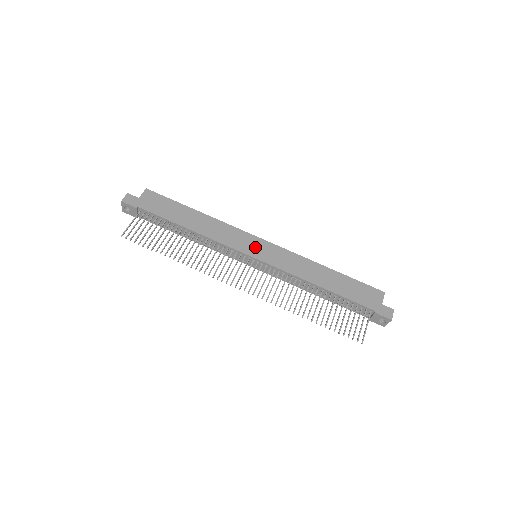
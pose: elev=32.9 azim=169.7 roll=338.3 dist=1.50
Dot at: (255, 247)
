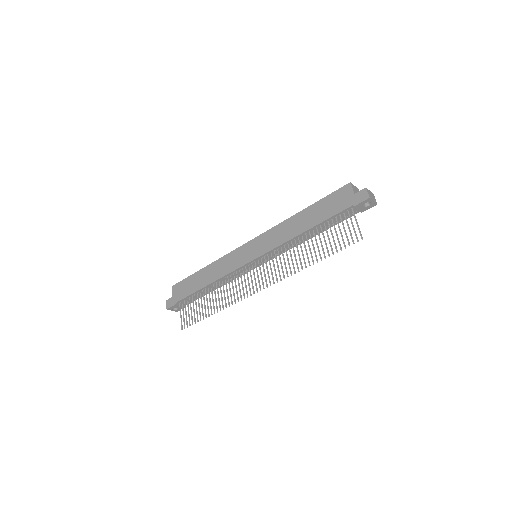
Dot at: (248, 252)
